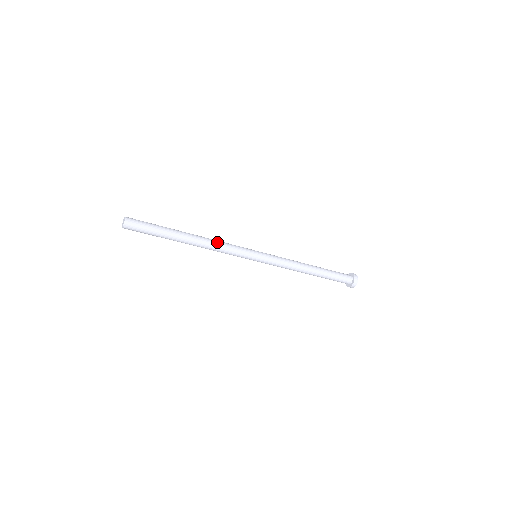
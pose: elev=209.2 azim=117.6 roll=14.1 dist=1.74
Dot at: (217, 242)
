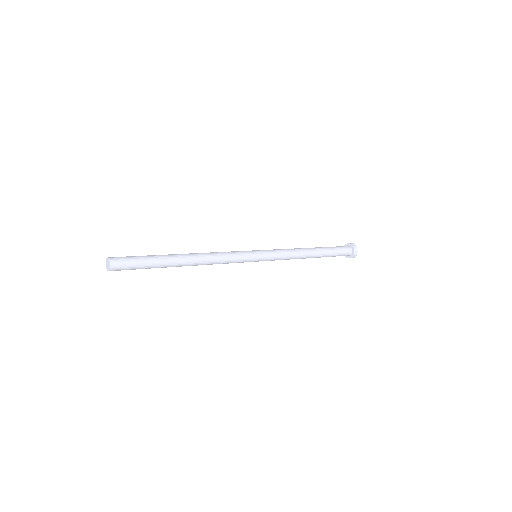
Dot at: (214, 254)
